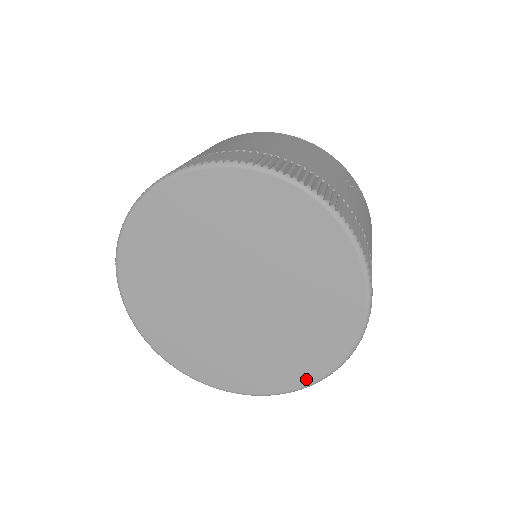
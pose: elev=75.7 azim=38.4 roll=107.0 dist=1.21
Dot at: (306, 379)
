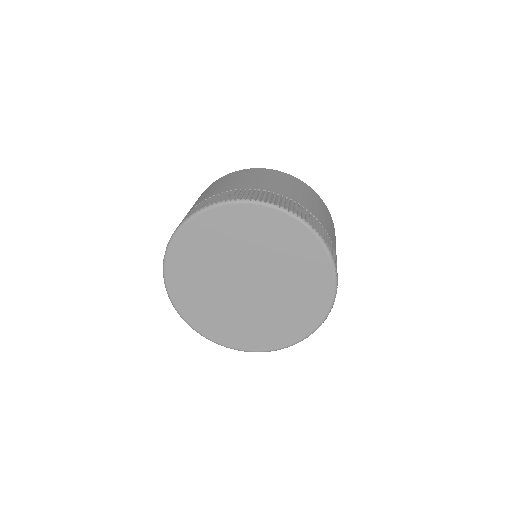
Dot at: (264, 347)
